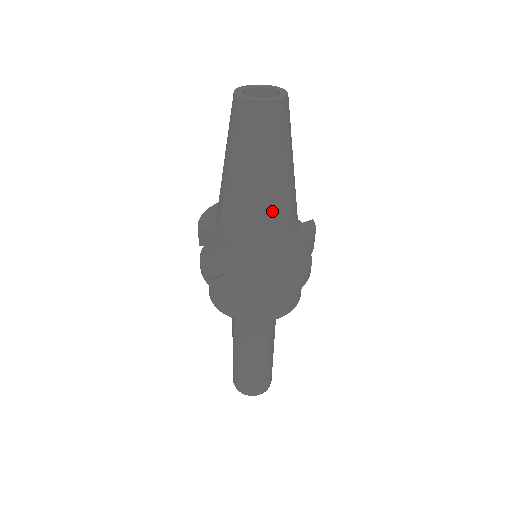
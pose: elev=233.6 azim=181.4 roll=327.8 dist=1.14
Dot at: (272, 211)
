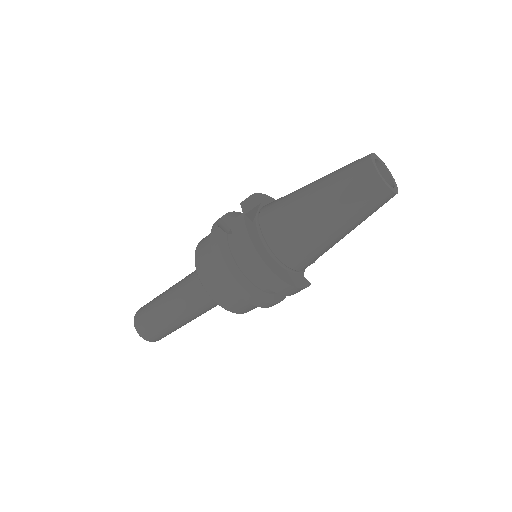
Dot at: (299, 236)
